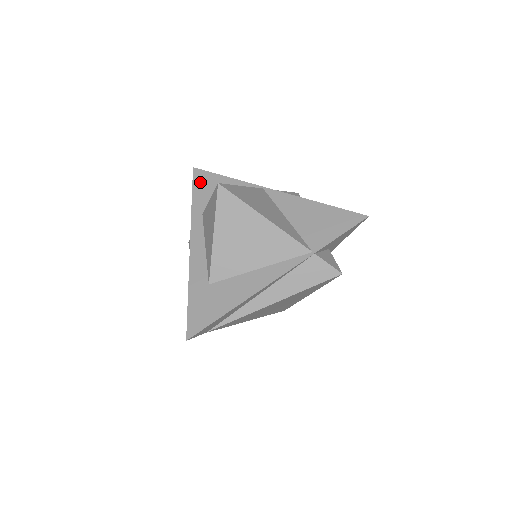
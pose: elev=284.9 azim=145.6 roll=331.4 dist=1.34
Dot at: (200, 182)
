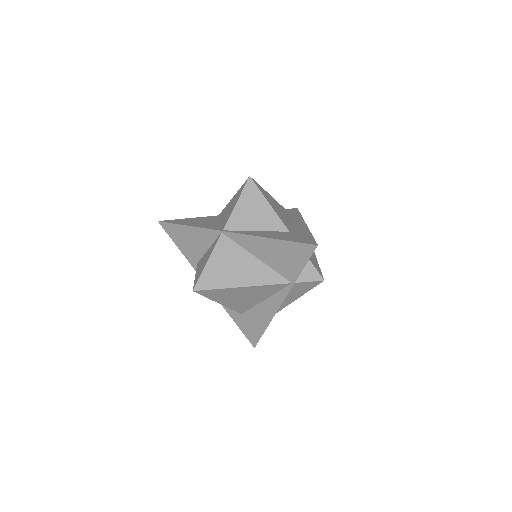
Dot at: (174, 235)
